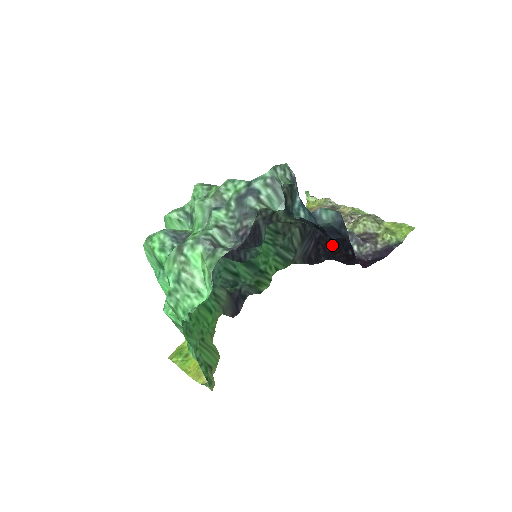
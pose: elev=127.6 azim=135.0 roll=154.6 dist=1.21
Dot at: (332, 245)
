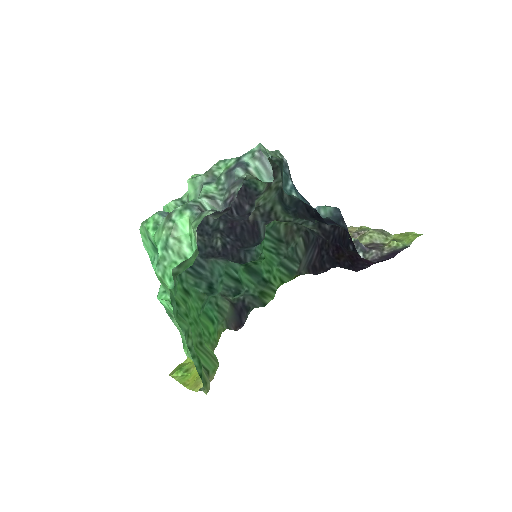
Dot at: (335, 248)
